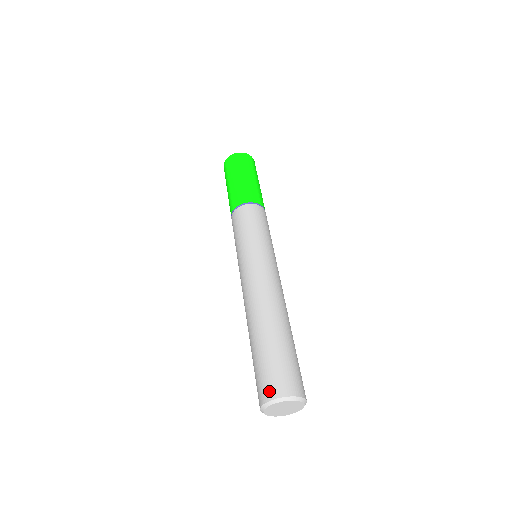
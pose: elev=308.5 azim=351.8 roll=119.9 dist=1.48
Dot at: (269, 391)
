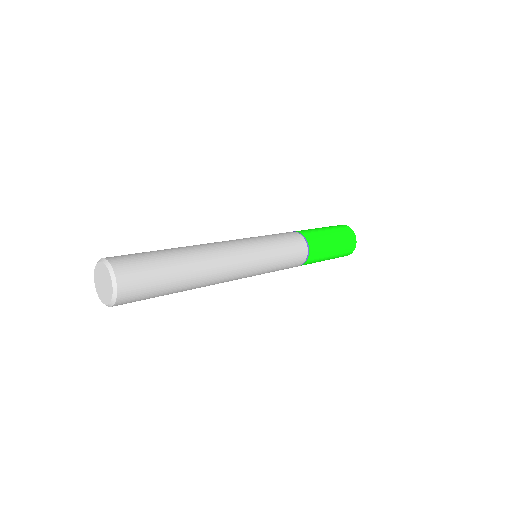
Dot at: (116, 258)
